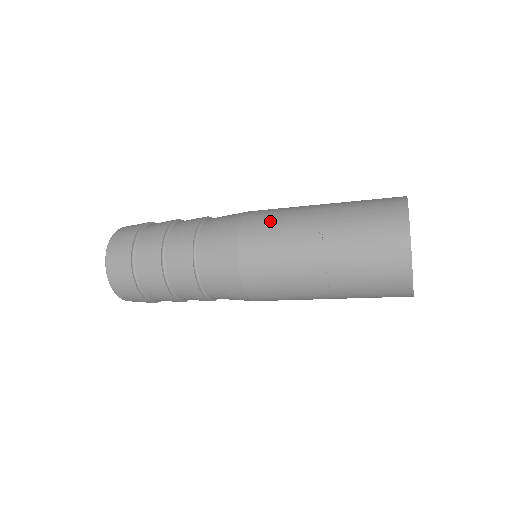
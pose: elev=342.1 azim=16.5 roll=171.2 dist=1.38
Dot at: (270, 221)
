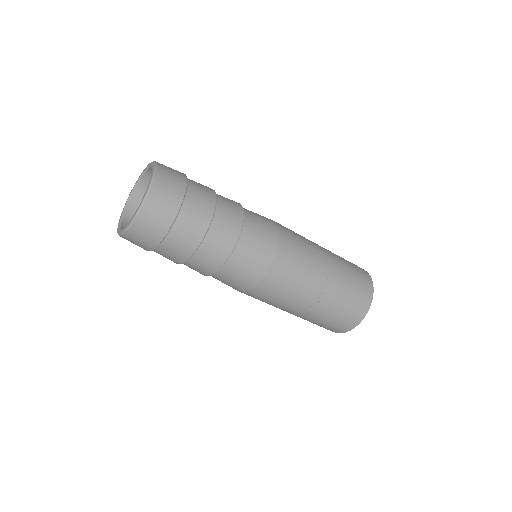
Dot at: (299, 239)
